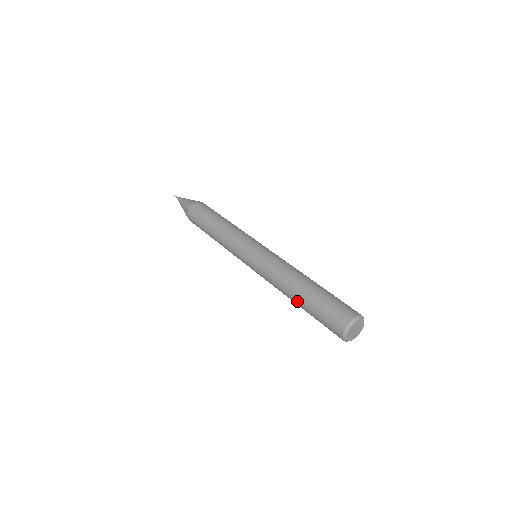
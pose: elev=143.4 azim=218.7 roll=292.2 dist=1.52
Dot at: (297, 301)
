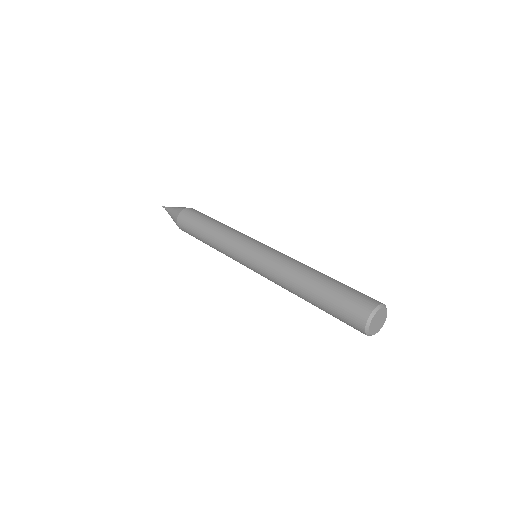
Dot at: (307, 298)
